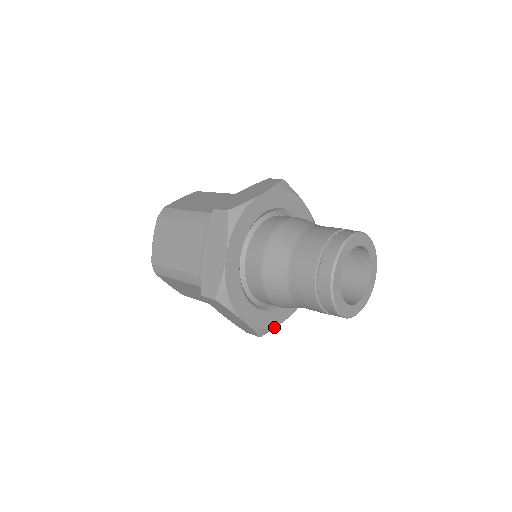
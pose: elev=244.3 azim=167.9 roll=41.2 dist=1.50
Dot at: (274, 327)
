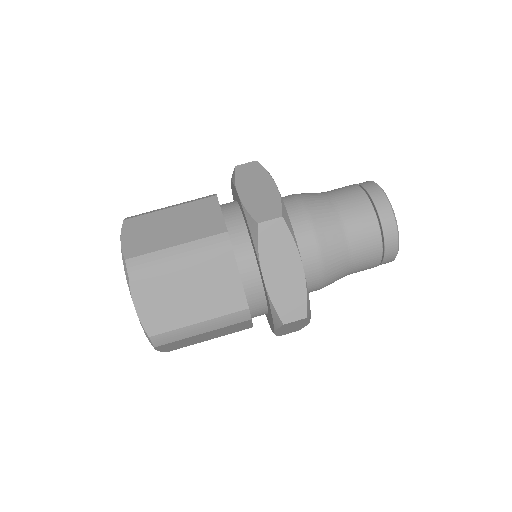
Dot at: occluded
